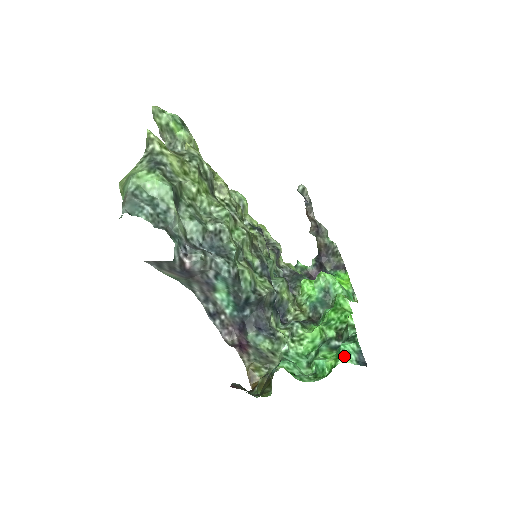
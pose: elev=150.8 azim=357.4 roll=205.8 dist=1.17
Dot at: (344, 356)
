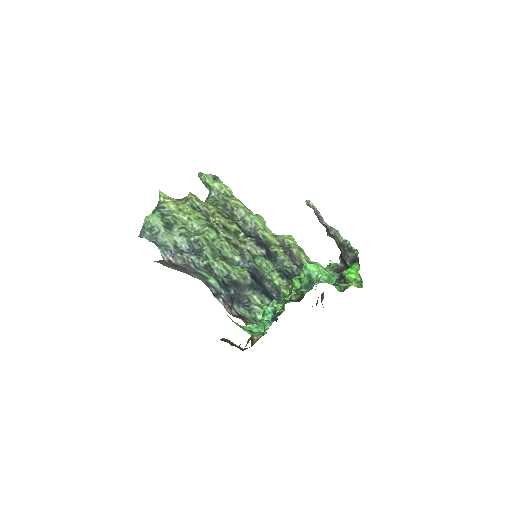
Dot at: (264, 315)
